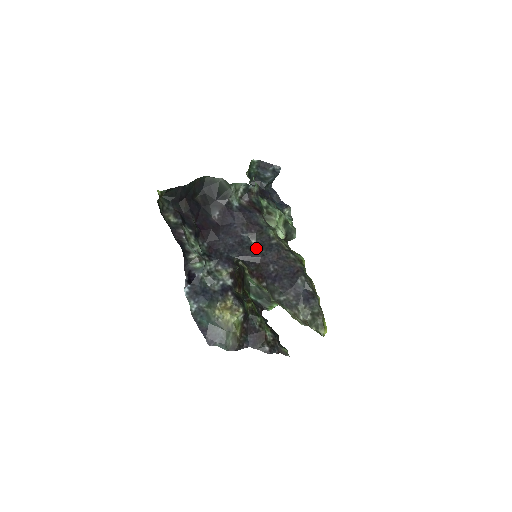
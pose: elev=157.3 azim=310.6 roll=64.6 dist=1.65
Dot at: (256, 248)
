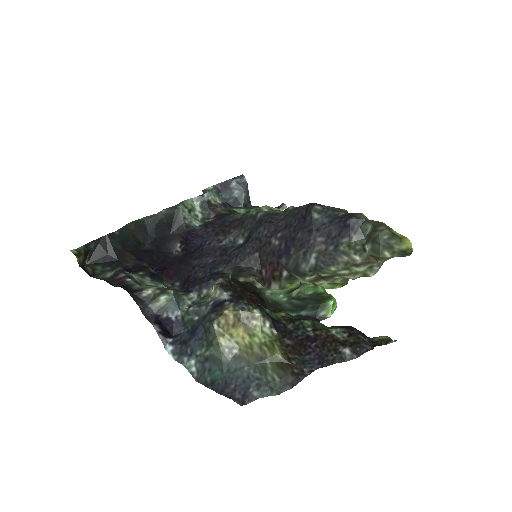
Dot at: (245, 242)
